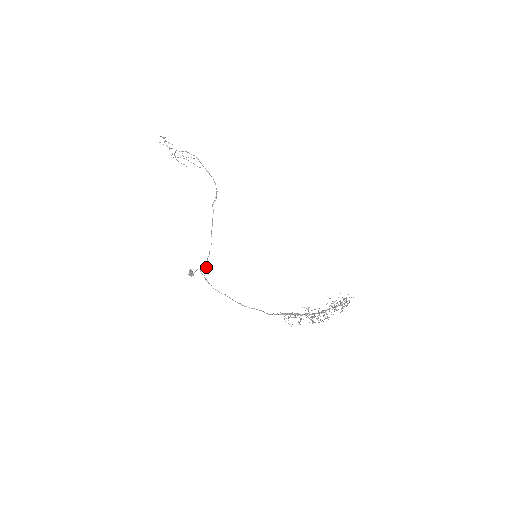
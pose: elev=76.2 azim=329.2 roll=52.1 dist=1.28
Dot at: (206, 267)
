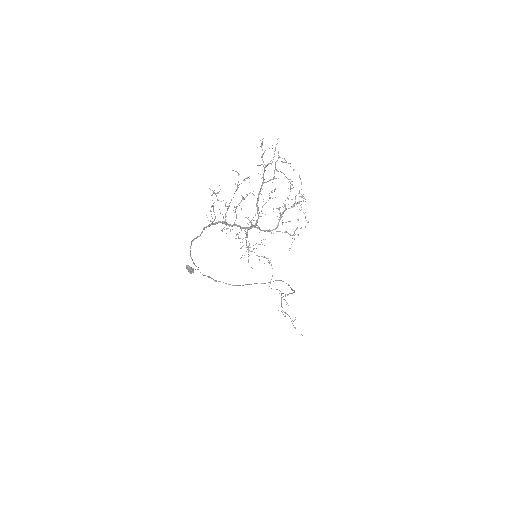
Dot at: (208, 276)
